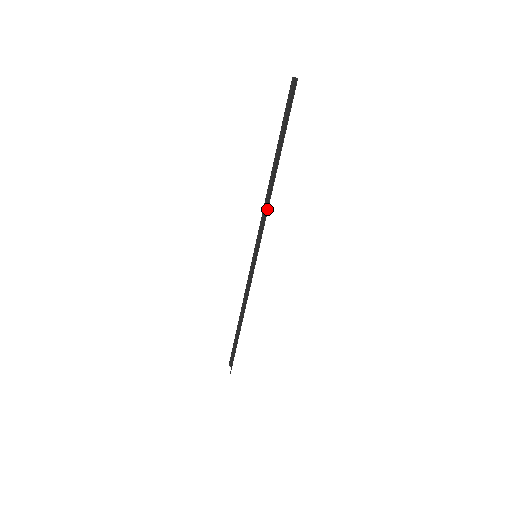
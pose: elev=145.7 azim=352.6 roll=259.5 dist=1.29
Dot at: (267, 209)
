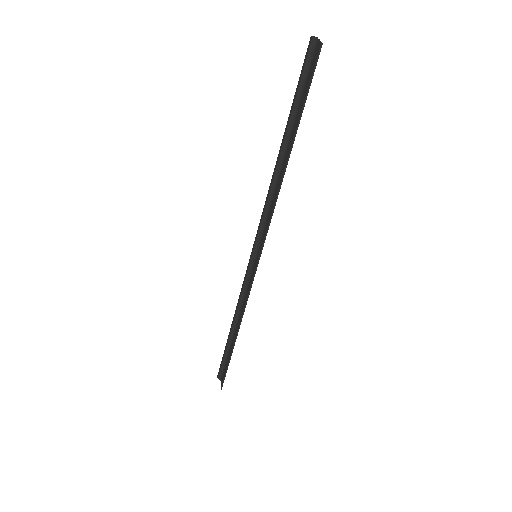
Dot at: (275, 201)
